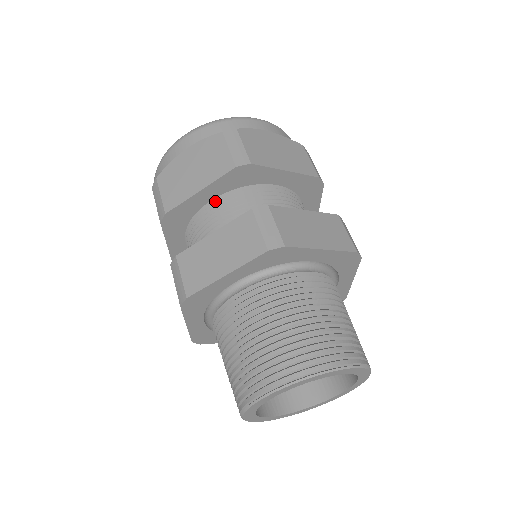
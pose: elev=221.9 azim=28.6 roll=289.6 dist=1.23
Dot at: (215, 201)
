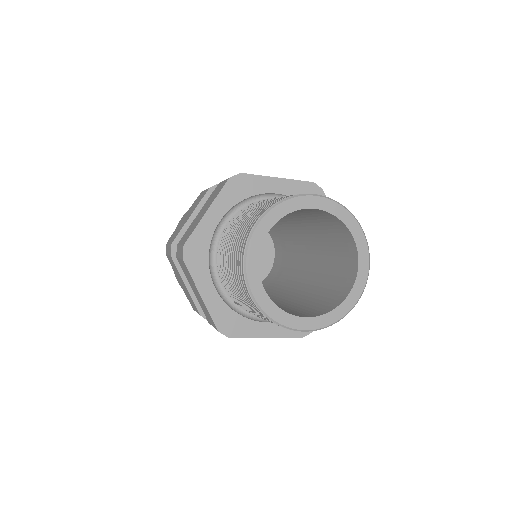
Dot at: occluded
